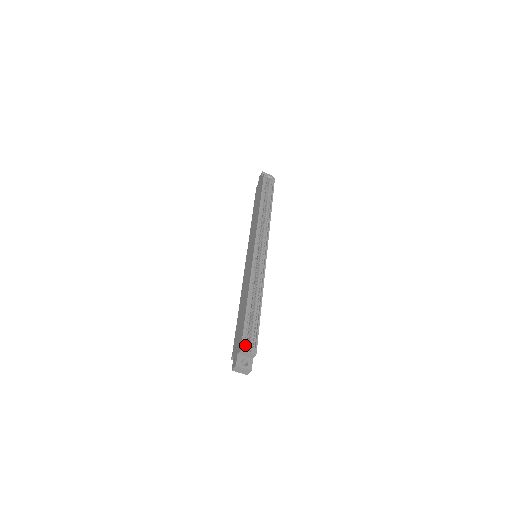
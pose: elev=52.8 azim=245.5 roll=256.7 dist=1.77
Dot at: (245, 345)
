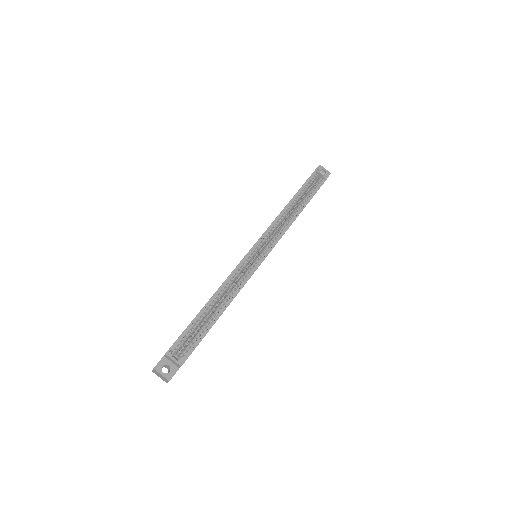
Dot at: (174, 350)
